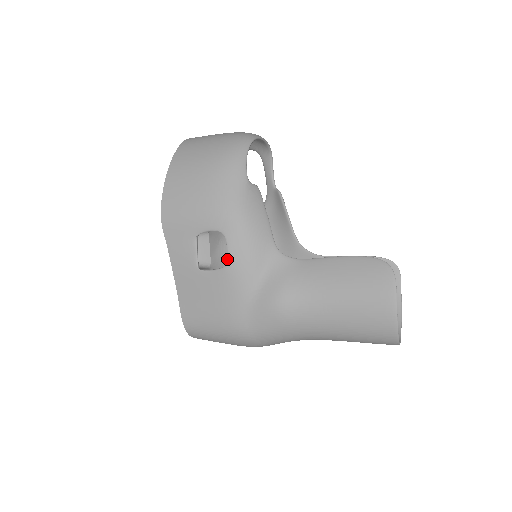
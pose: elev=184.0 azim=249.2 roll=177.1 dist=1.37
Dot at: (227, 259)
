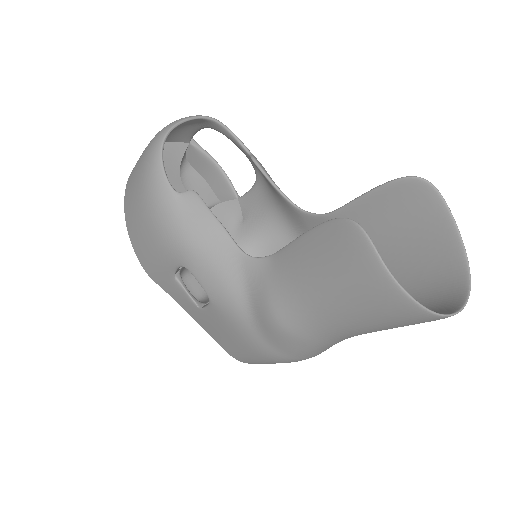
Dot at: occluded
